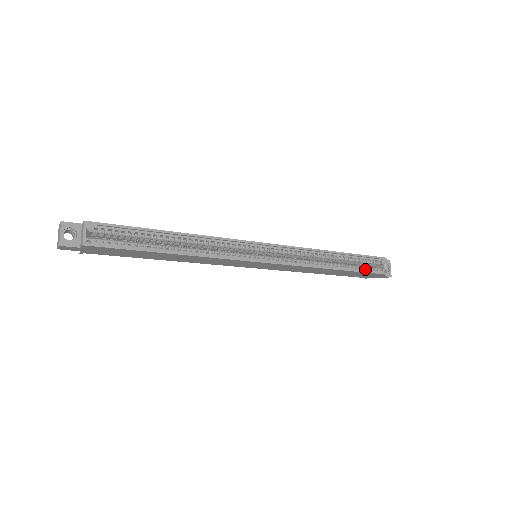
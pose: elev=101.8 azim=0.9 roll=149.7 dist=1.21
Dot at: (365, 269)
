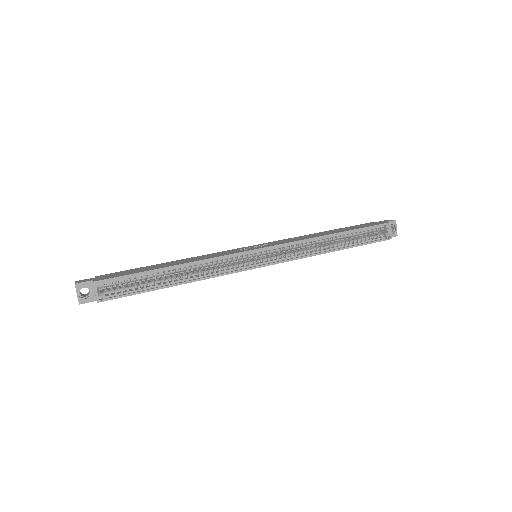
Dot at: (367, 240)
